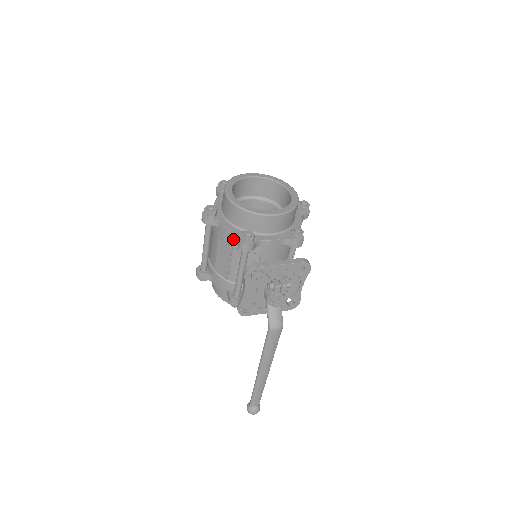
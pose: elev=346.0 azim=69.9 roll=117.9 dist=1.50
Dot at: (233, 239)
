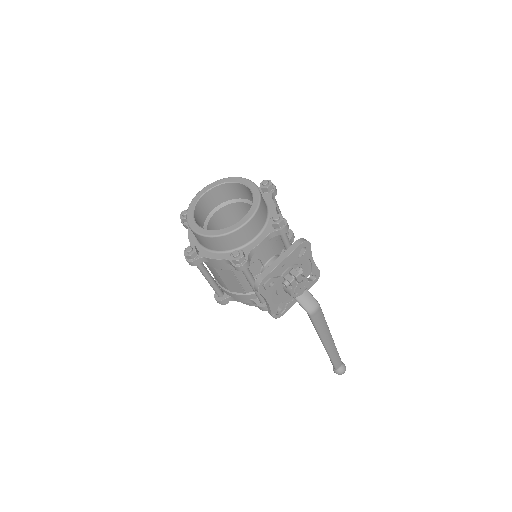
Dot at: (227, 264)
